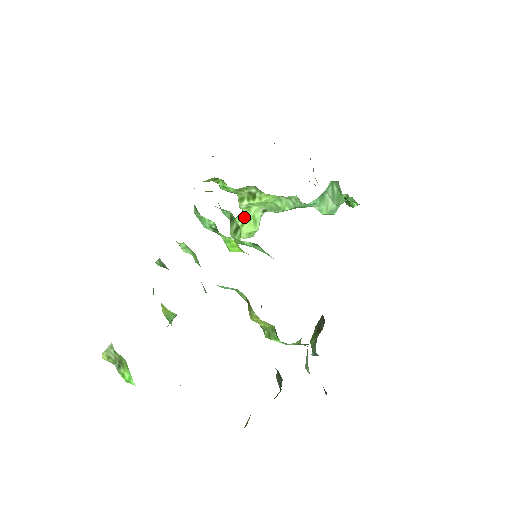
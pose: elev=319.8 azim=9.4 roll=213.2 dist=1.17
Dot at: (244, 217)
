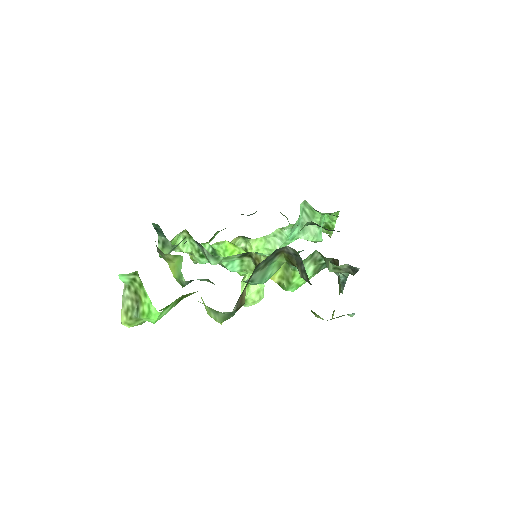
Dot at: (246, 278)
